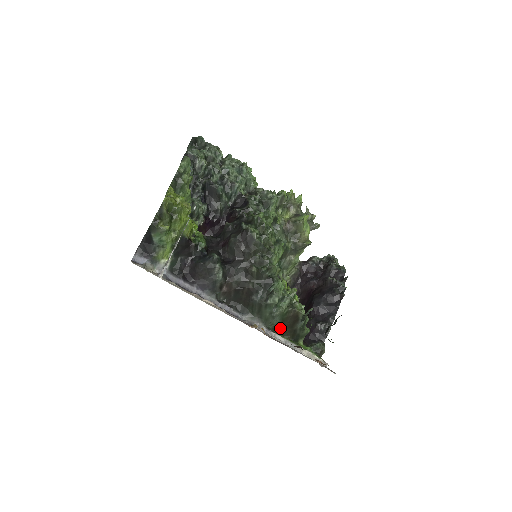
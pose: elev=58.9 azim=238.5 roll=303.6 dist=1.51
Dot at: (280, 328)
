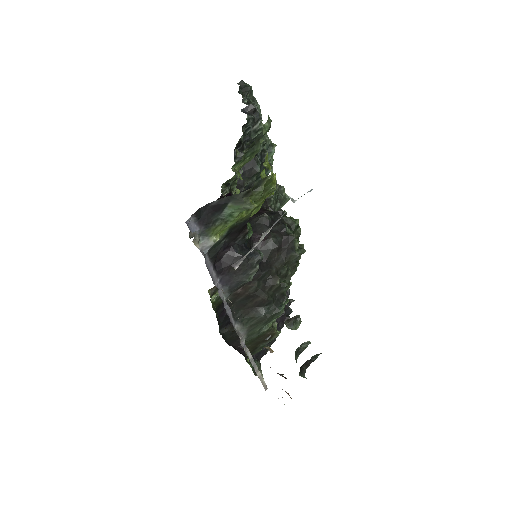
Dot at: (248, 342)
